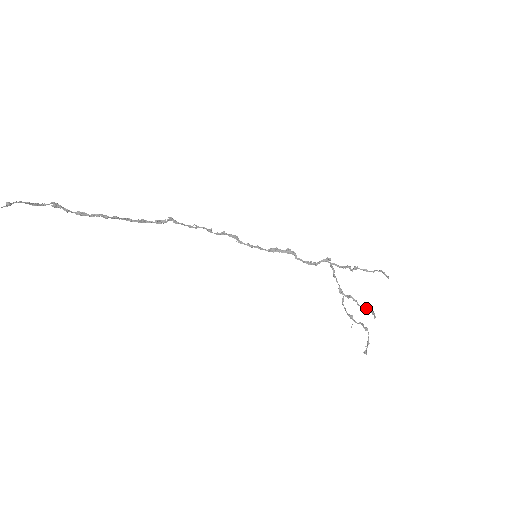
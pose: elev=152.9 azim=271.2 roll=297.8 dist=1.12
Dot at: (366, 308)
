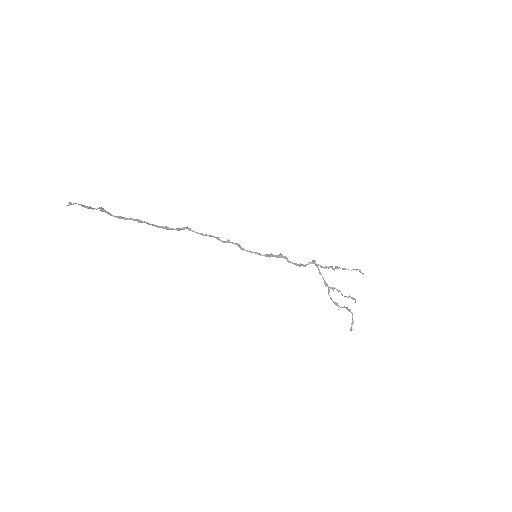
Dot at: (348, 296)
